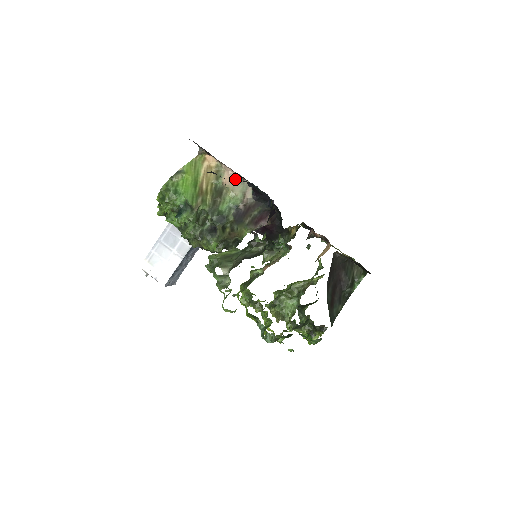
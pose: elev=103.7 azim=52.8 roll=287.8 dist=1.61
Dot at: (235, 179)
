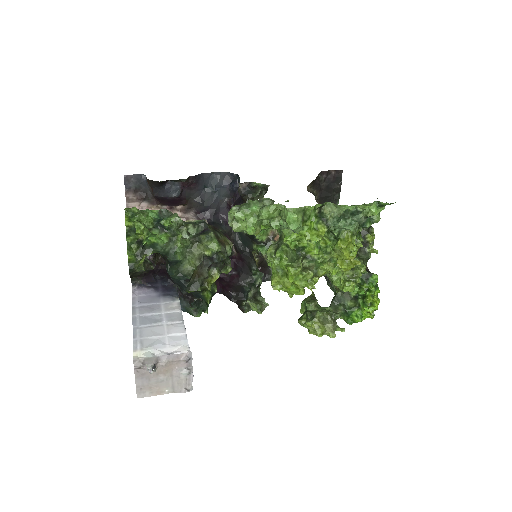
Dot at: occluded
